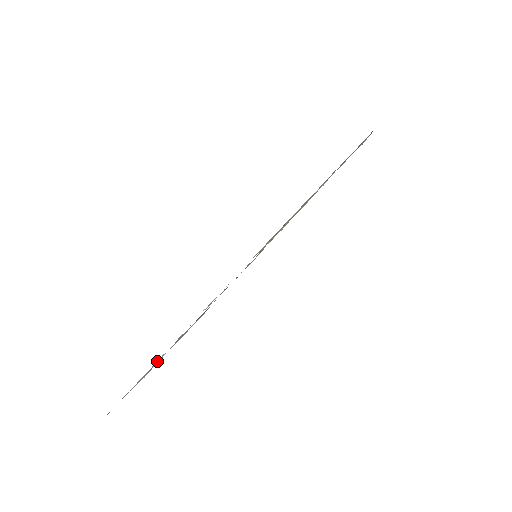
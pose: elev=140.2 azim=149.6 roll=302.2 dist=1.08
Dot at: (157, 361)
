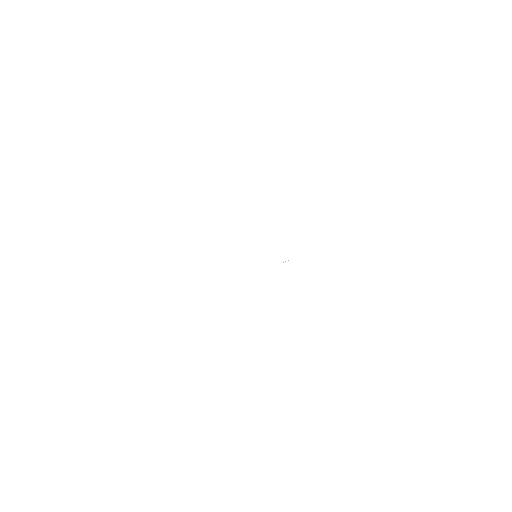
Dot at: occluded
